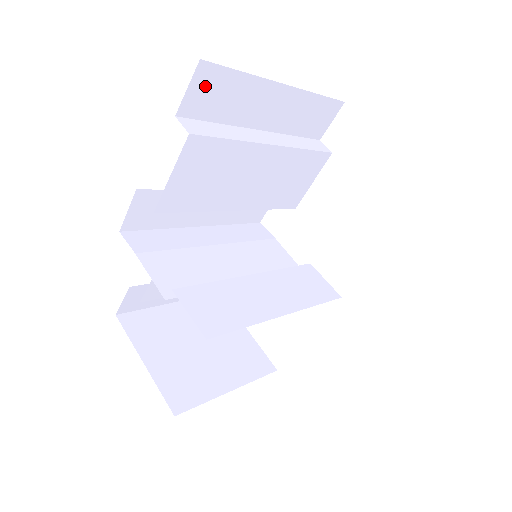
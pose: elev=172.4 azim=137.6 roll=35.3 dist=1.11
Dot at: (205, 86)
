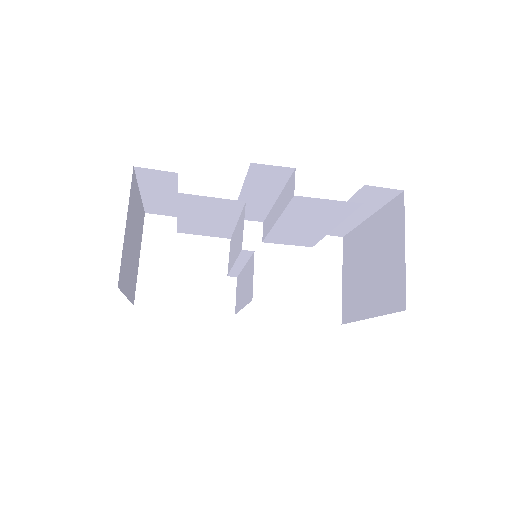
Dot at: (383, 193)
